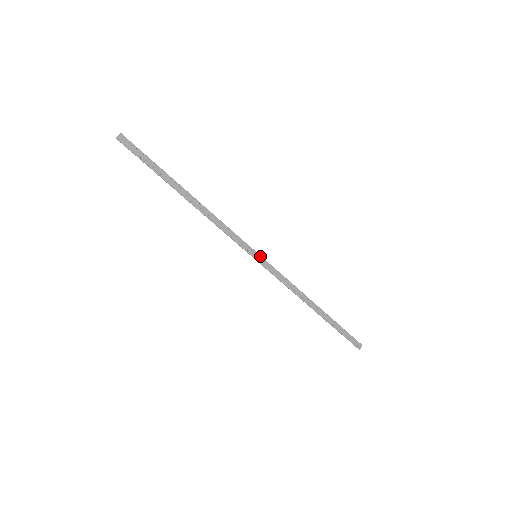
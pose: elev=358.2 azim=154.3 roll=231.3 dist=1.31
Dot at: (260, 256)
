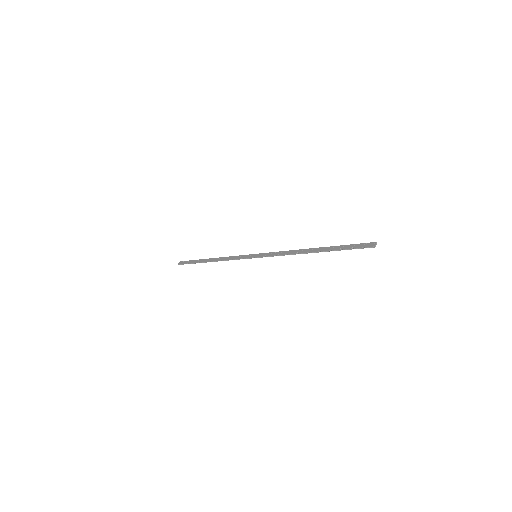
Dot at: (258, 254)
